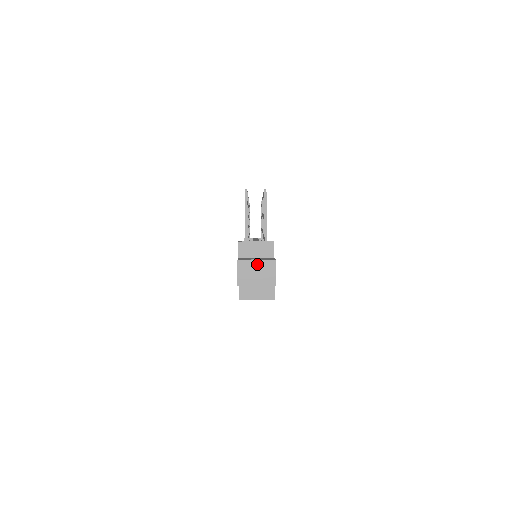
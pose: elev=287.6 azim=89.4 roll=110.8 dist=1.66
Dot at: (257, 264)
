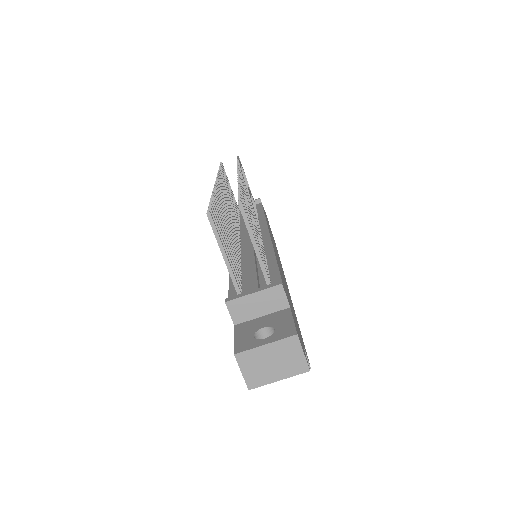
Dot at: (268, 350)
